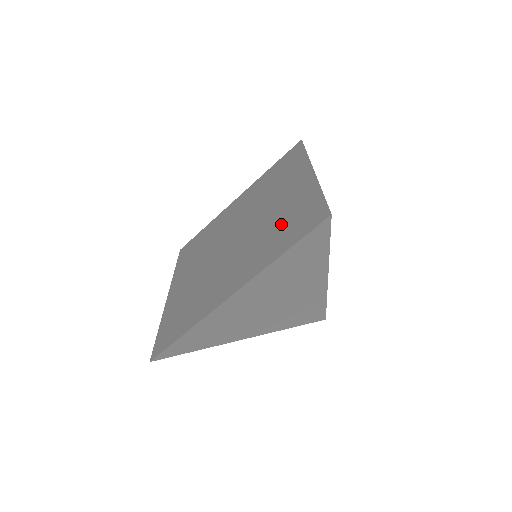
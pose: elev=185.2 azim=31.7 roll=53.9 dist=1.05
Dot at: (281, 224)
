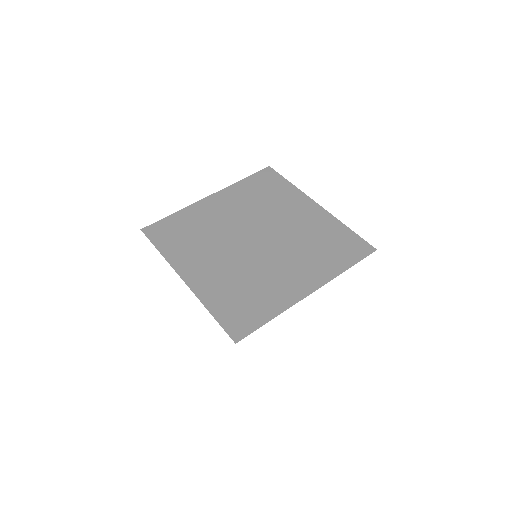
Dot at: (321, 243)
